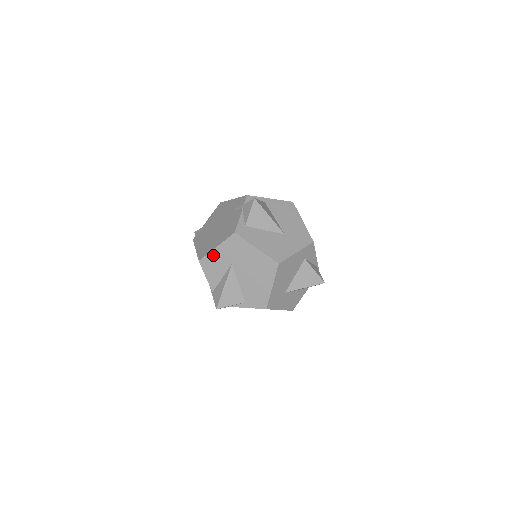
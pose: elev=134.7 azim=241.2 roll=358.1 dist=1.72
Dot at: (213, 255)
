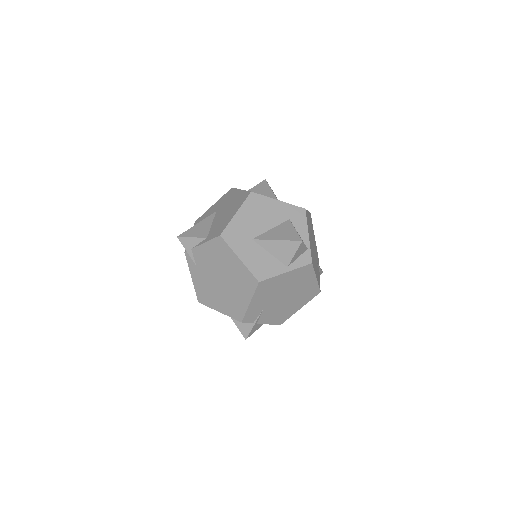
Dot at: (207, 212)
